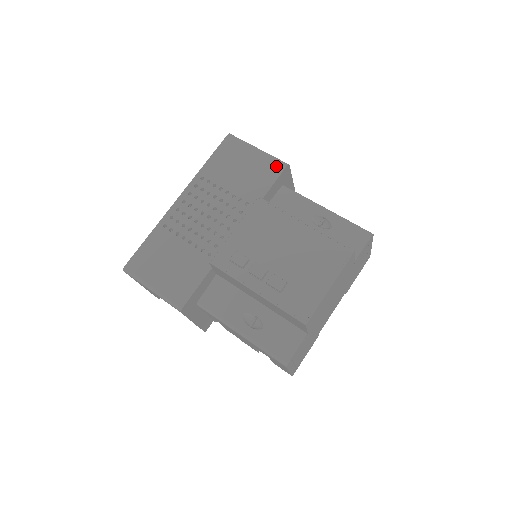
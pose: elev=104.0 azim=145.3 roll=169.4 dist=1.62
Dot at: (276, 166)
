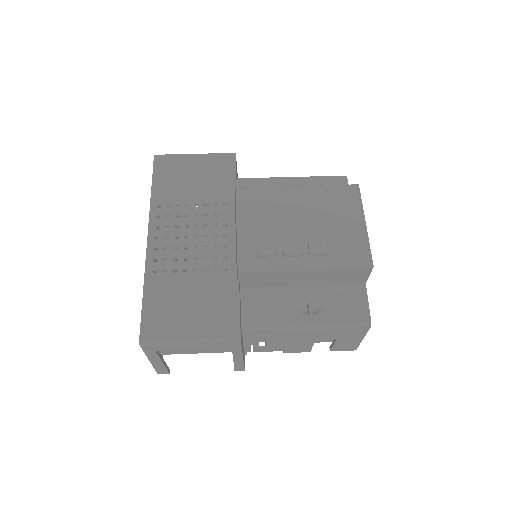
Dot at: (226, 159)
